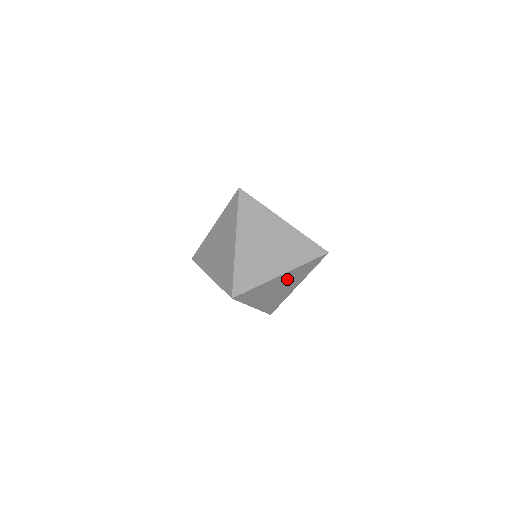
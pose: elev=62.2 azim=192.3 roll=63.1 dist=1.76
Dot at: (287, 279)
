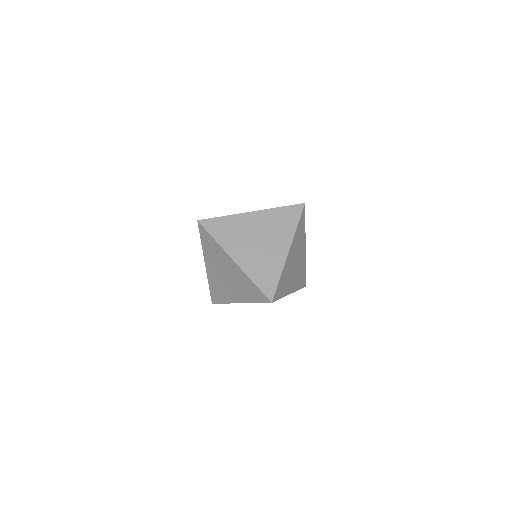
Dot at: (235, 276)
